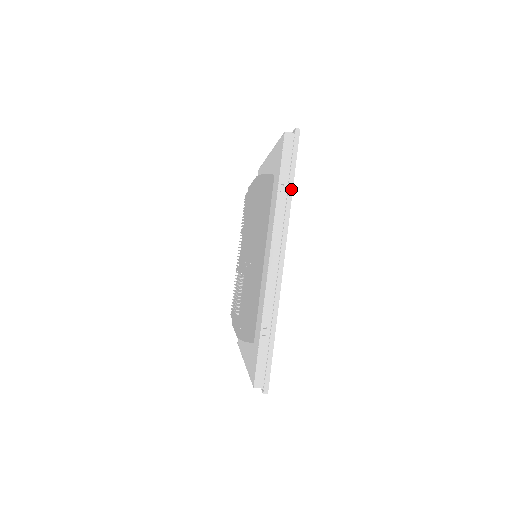
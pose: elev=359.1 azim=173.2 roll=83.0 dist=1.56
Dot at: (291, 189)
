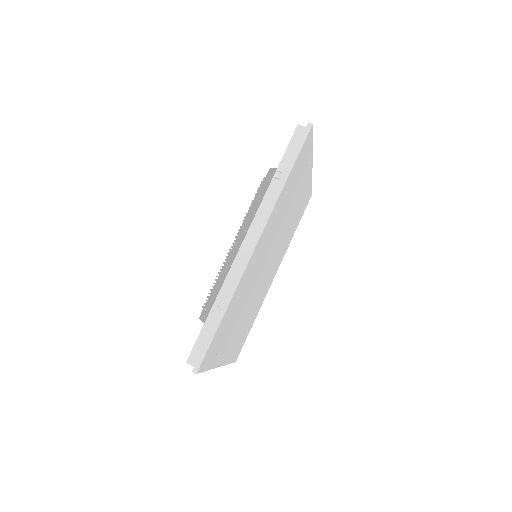
Dot at: (286, 177)
